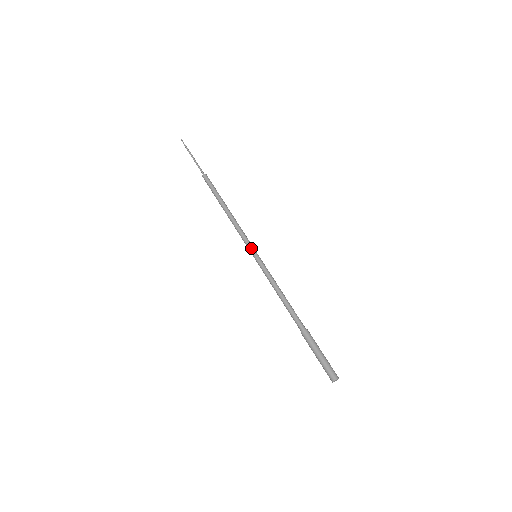
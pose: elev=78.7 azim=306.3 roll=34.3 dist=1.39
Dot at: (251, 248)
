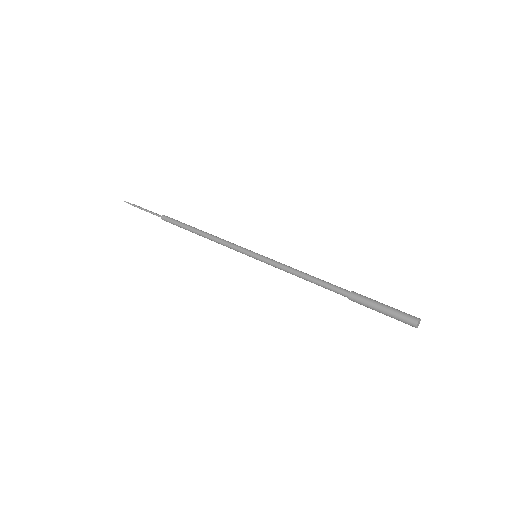
Dot at: (246, 252)
